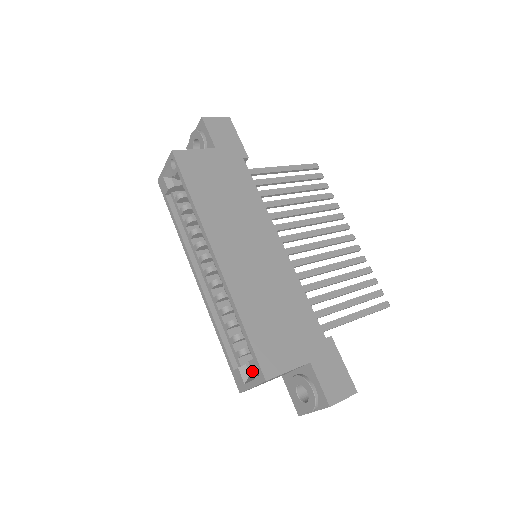
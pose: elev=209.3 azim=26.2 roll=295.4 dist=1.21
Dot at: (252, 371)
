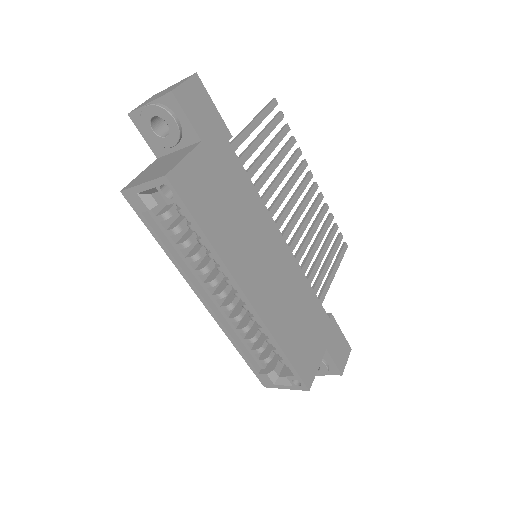
Dot at: (290, 382)
